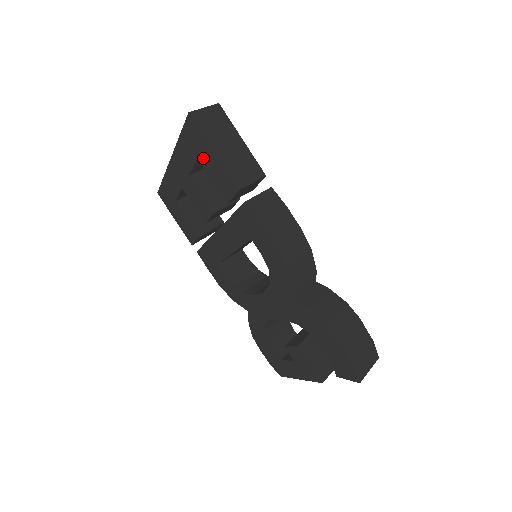
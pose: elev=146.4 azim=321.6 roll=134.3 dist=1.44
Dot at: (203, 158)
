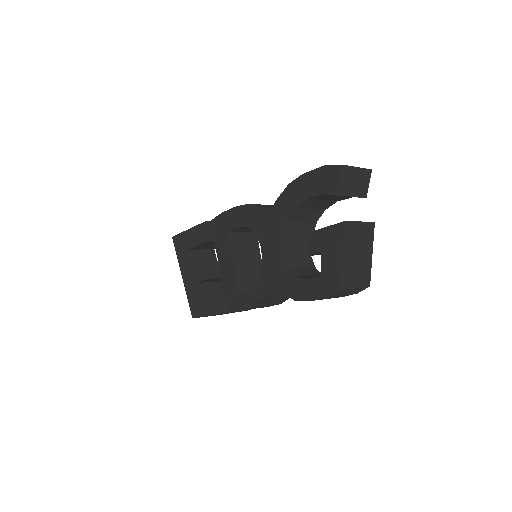
Dot at: (188, 243)
